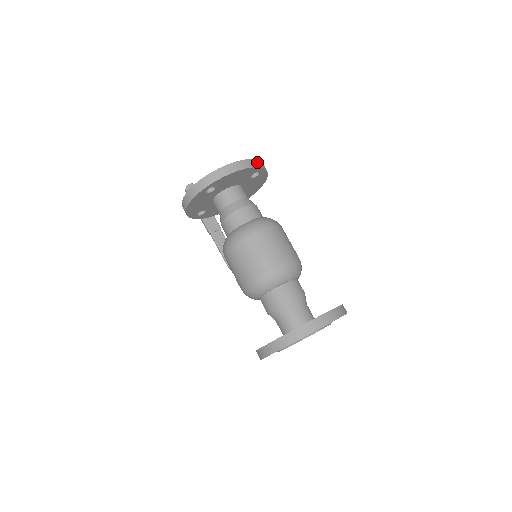
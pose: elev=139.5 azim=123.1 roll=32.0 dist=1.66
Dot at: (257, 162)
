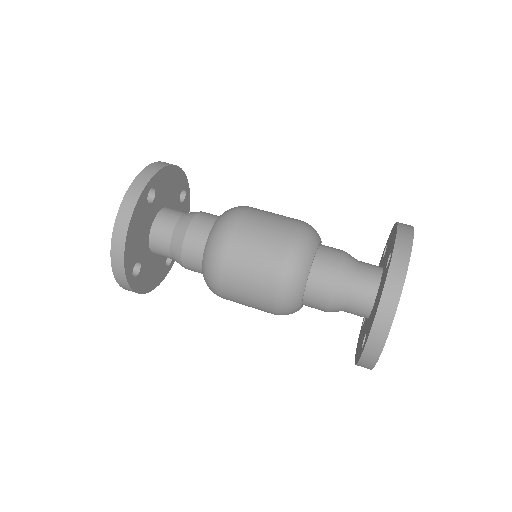
Dot at: (132, 191)
